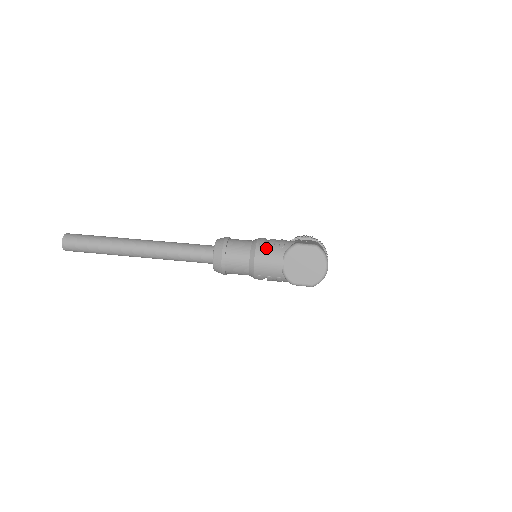
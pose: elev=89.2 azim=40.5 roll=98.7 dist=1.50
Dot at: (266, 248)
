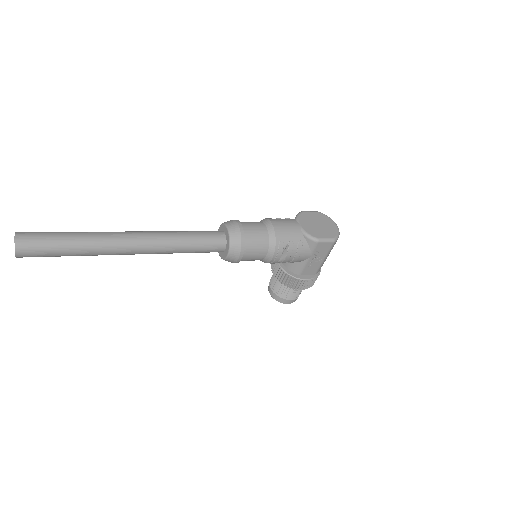
Dot at: (276, 218)
